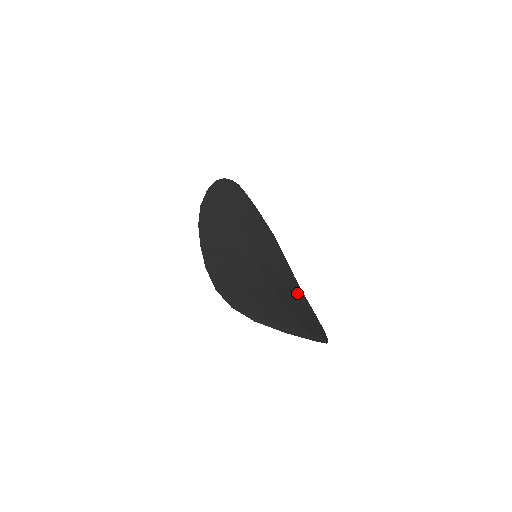
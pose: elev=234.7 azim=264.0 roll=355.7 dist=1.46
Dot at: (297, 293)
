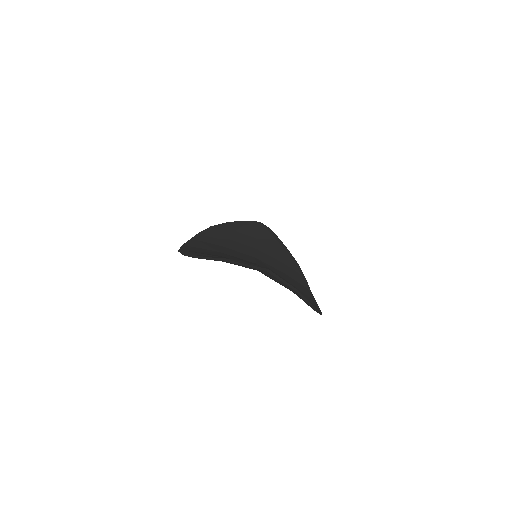
Dot at: (301, 291)
